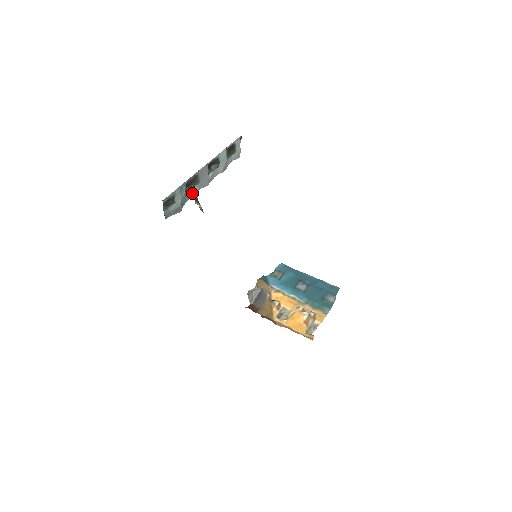
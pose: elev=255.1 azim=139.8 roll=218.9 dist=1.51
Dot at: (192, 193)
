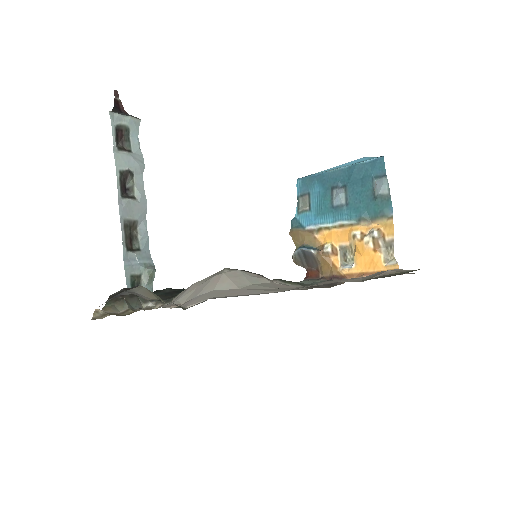
Dot at: (144, 237)
